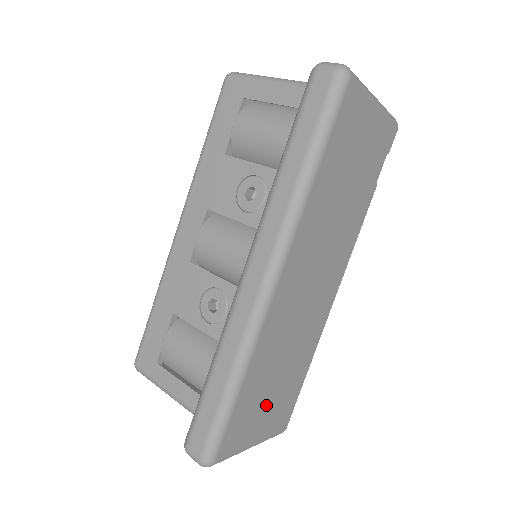
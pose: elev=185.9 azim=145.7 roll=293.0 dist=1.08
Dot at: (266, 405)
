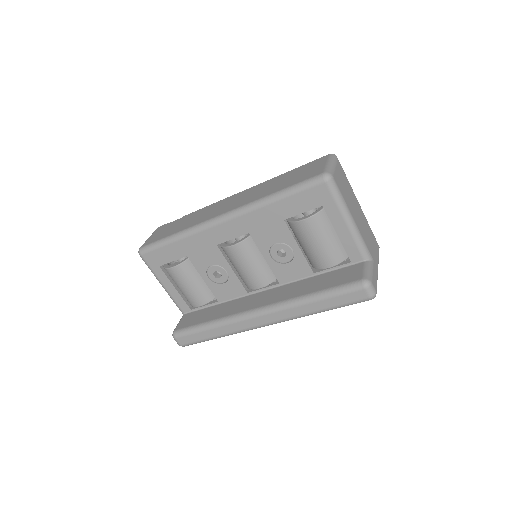
Dot at: occluded
